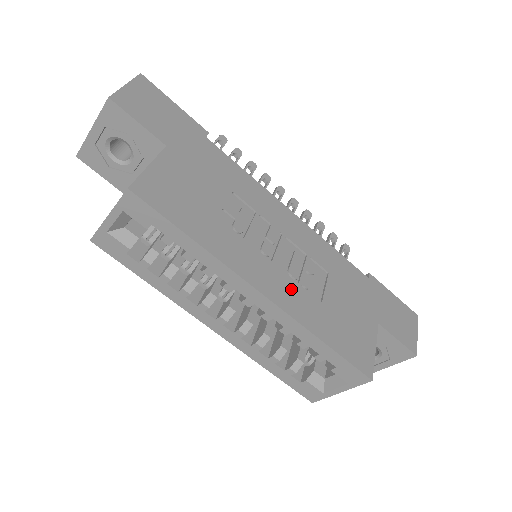
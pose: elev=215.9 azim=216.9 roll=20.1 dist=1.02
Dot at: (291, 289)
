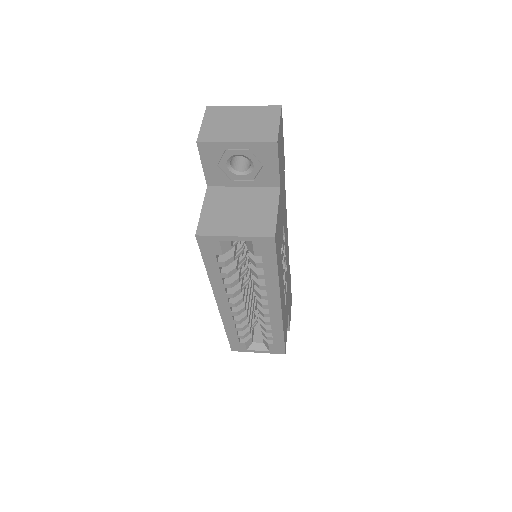
Dot at: occluded
